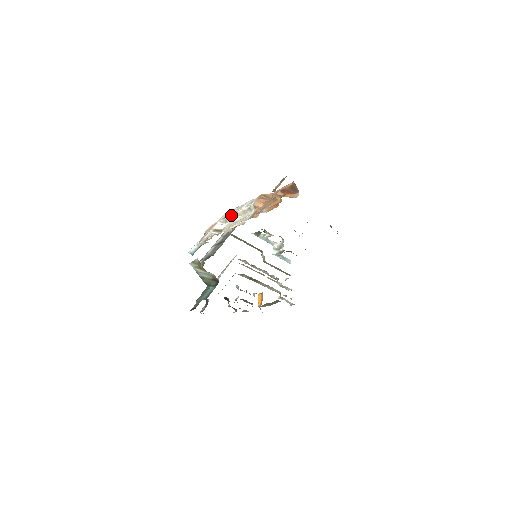
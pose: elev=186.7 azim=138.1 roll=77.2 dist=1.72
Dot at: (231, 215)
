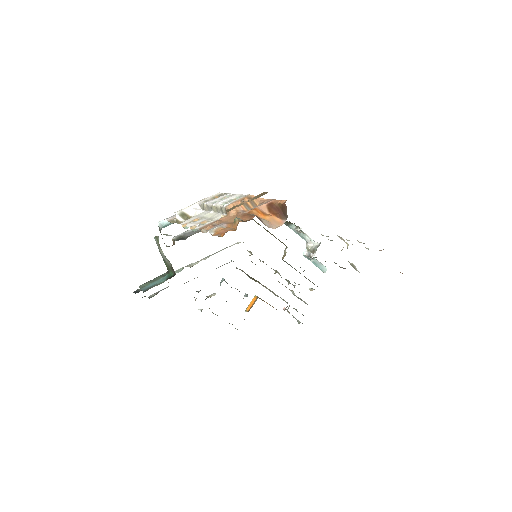
Dot at: (208, 203)
